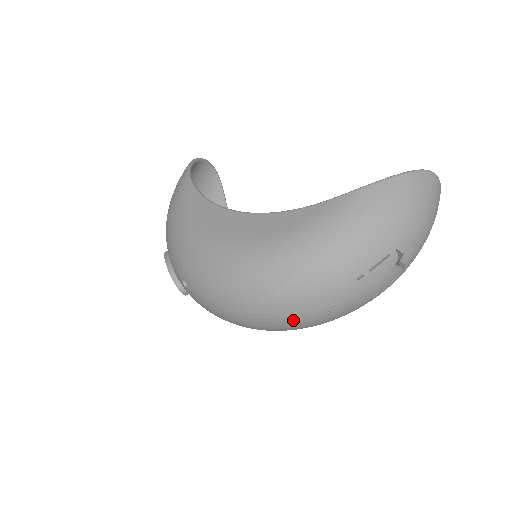
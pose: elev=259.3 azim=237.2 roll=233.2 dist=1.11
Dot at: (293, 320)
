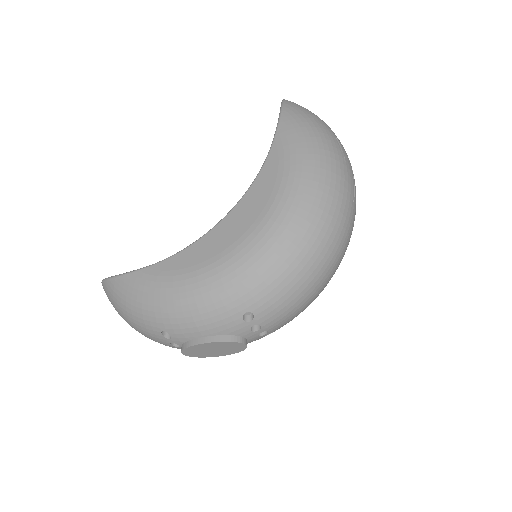
Dot at: (347, 229)
